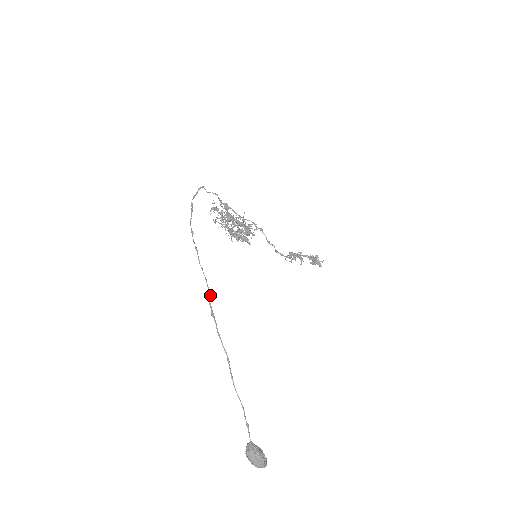
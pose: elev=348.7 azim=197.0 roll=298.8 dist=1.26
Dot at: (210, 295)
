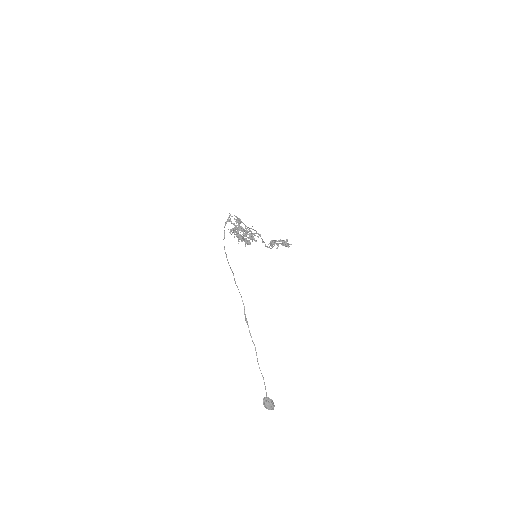
Dot at: occluded
